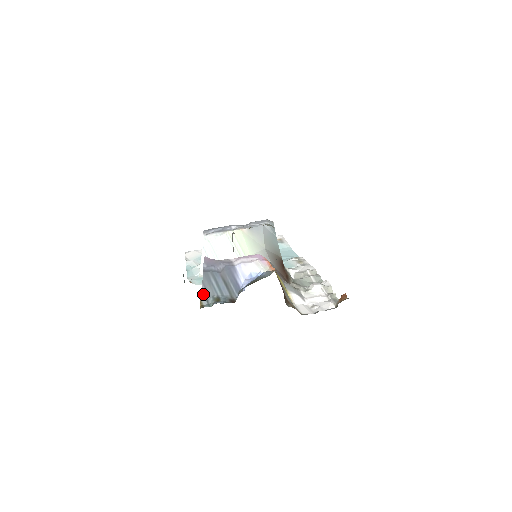
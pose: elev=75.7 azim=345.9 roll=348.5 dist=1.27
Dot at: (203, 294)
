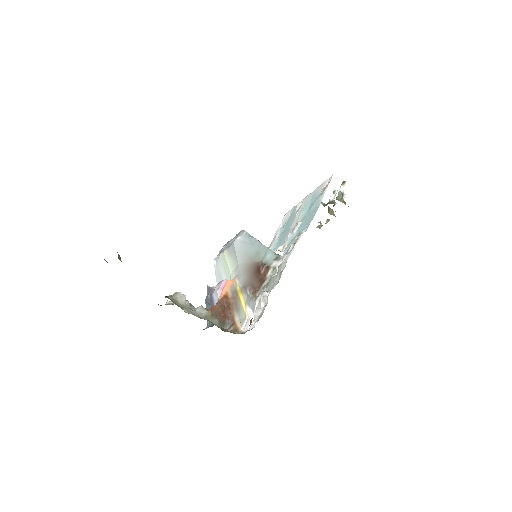
Dot at: occluded
